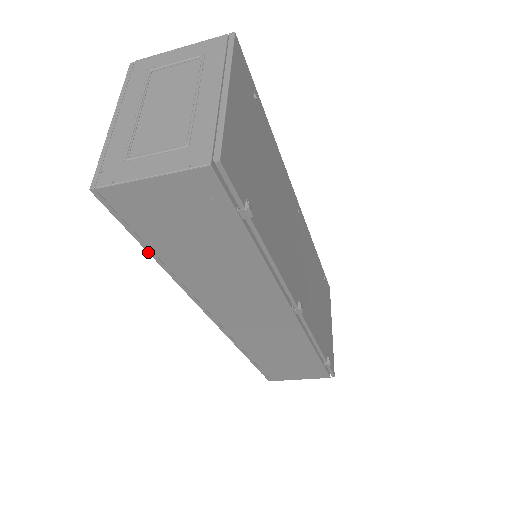
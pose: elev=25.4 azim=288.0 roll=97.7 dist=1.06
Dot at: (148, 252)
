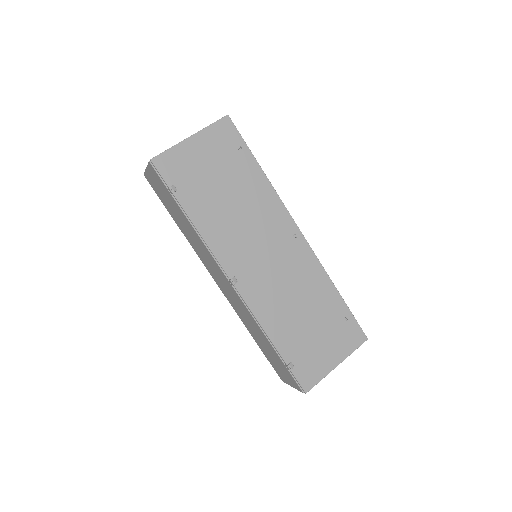
Dot at: (171, 215)
